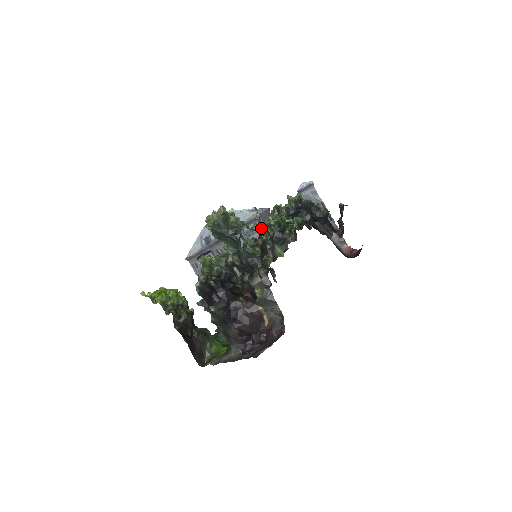
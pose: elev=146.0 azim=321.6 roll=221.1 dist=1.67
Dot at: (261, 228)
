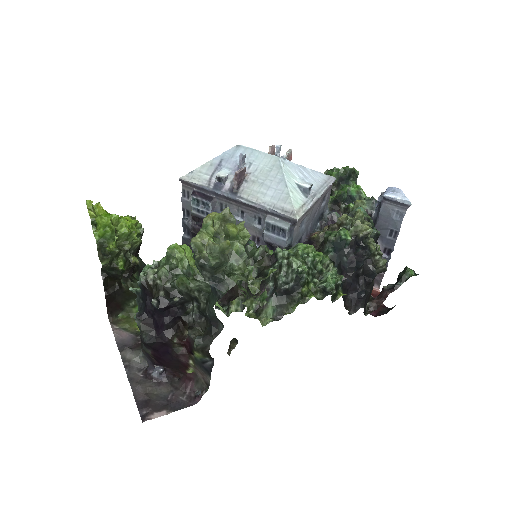
Dot at: (287, 235)
